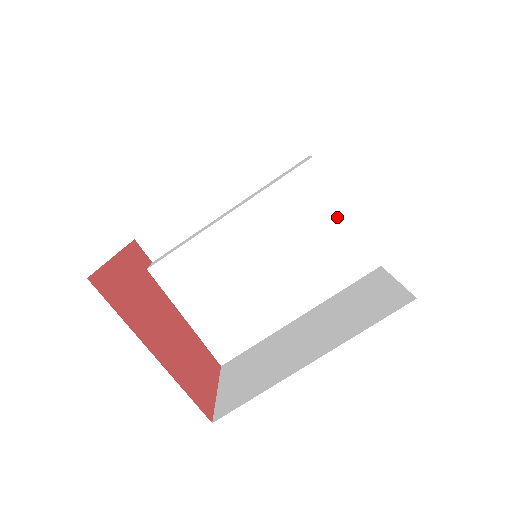
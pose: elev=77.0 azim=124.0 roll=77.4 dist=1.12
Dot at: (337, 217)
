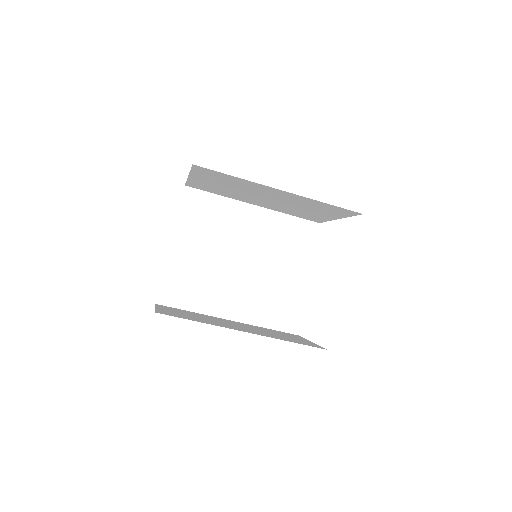
Dot at: (303, 285)
